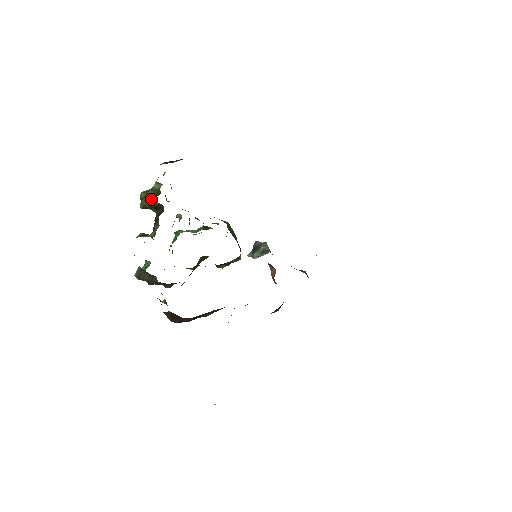
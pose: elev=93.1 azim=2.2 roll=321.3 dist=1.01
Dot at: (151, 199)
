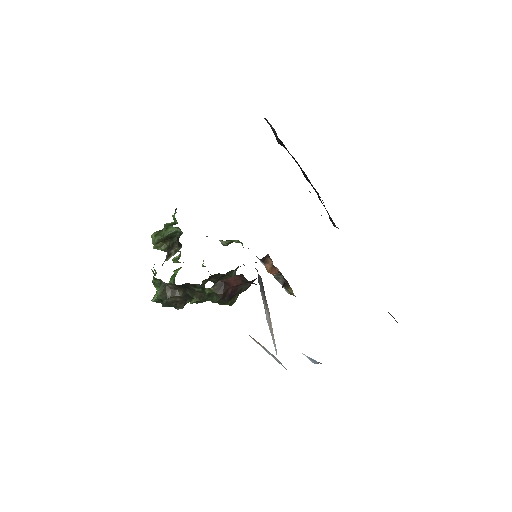
Dot at: (171, 227)
